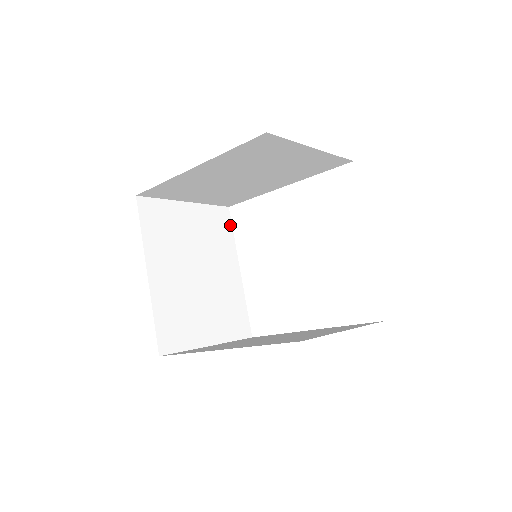
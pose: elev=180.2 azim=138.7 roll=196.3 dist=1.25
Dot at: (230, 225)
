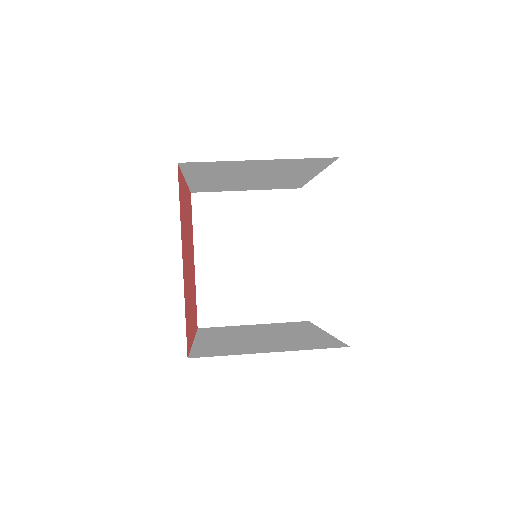
Dot at: (299, 208)
